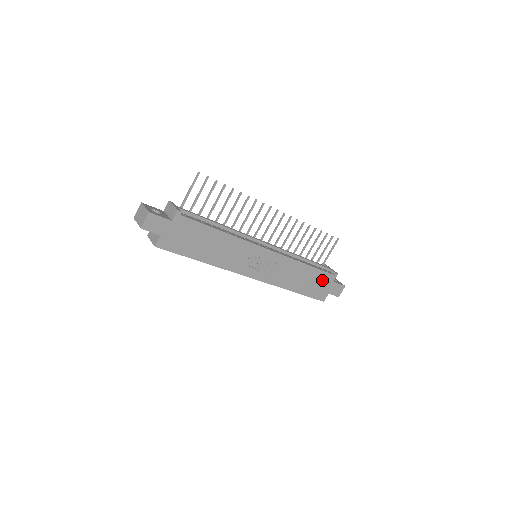
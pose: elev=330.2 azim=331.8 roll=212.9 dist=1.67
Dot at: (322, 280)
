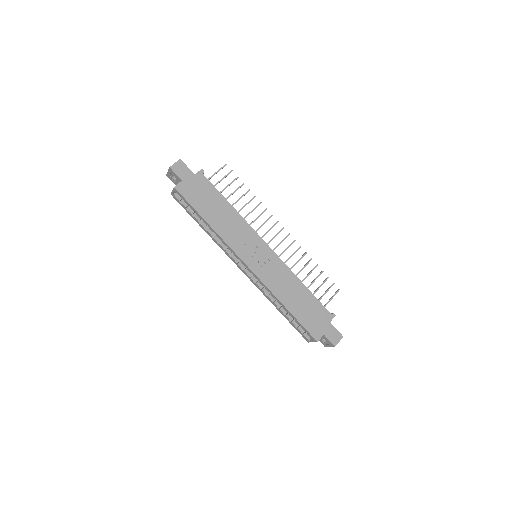
Dot at: (318, 313)
